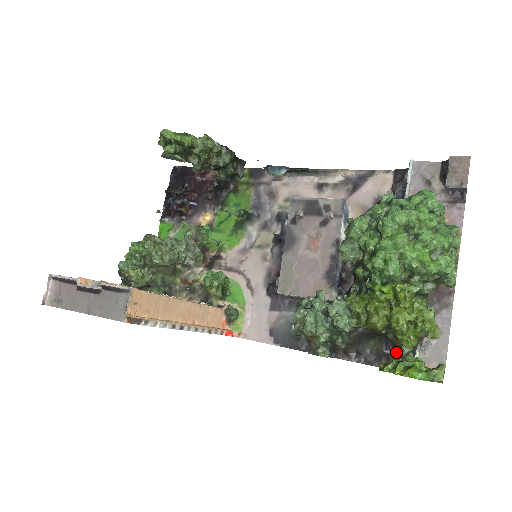
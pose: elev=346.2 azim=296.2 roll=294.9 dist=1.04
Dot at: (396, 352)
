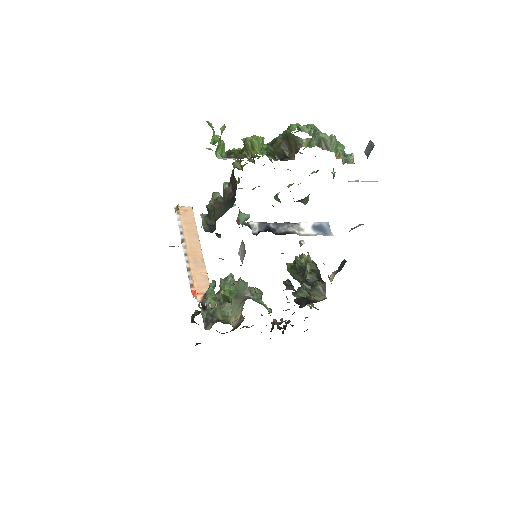
Dot at: occluded
